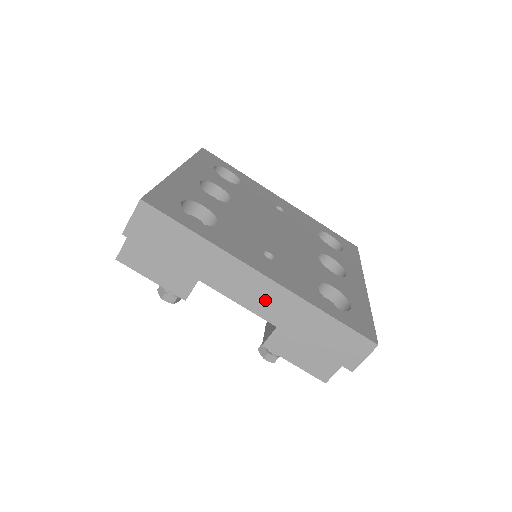
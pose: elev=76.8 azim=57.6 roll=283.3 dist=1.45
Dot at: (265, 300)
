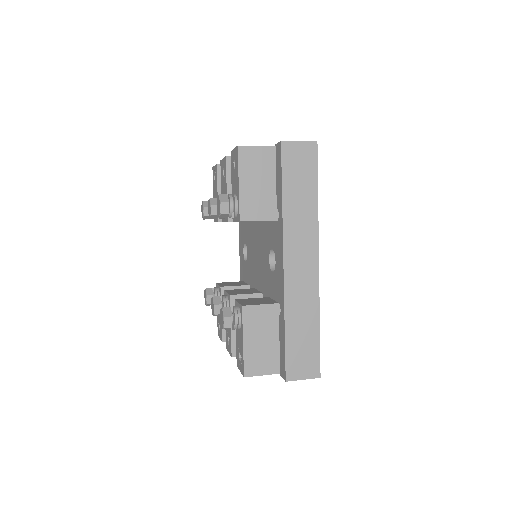
Dot at: (300, 277)
